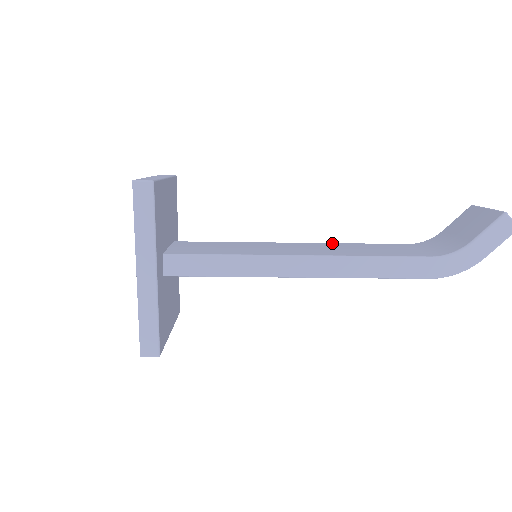
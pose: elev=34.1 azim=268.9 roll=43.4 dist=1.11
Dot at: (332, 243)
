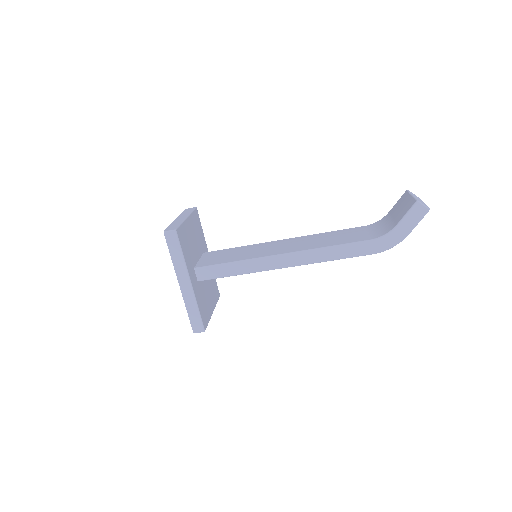
Dot at: (310, 235)
